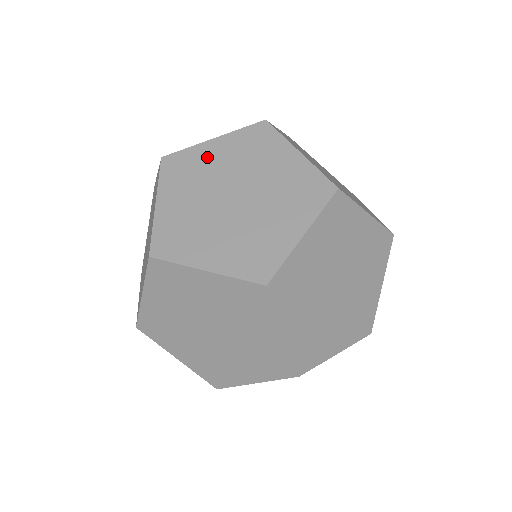
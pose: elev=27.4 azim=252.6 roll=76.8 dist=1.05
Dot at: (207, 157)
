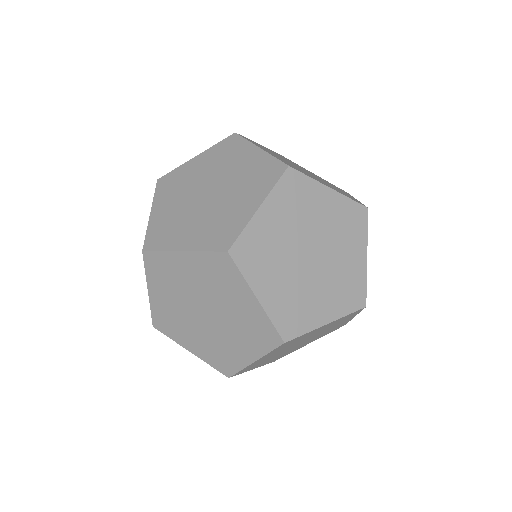
Dot at: (190, 170)
